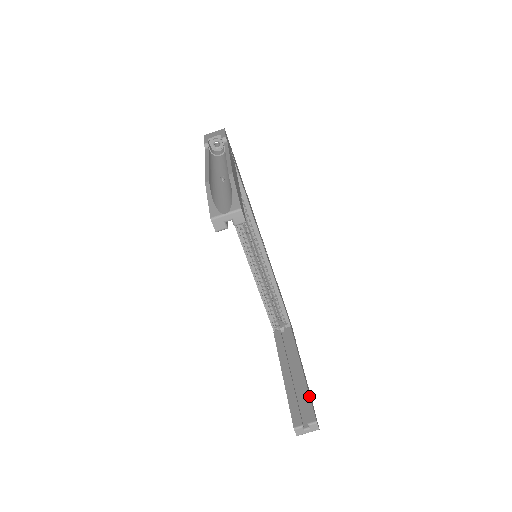
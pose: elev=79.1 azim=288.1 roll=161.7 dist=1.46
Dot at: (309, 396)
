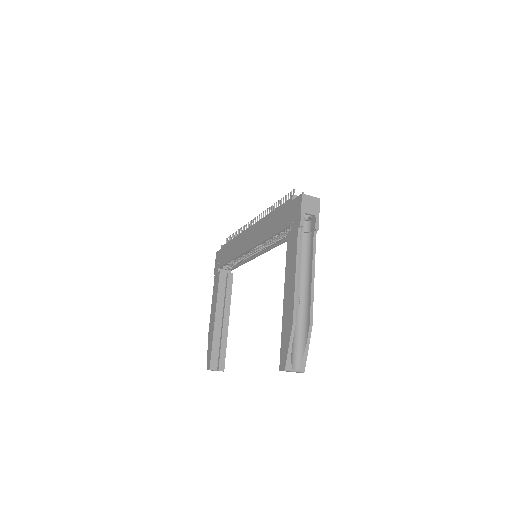
Dot at: occluded
